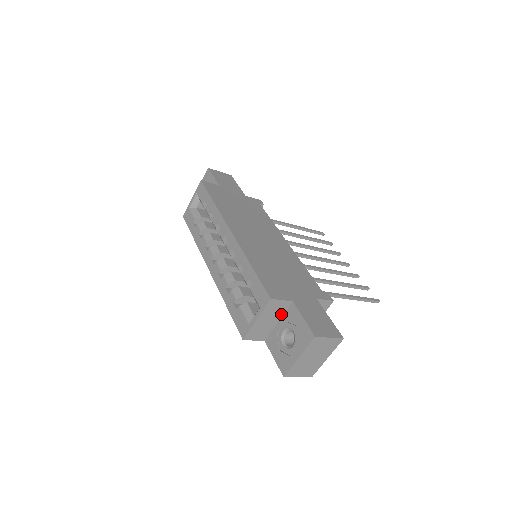
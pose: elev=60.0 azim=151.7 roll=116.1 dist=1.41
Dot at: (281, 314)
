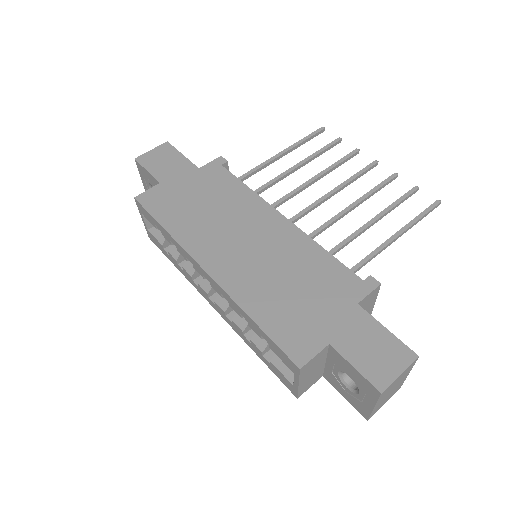
Dot at: (324, 357)
